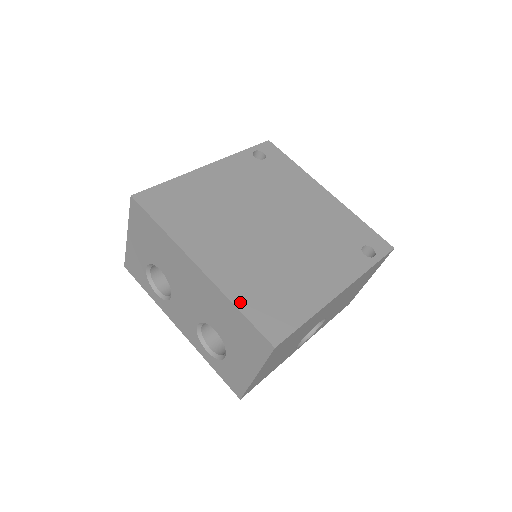
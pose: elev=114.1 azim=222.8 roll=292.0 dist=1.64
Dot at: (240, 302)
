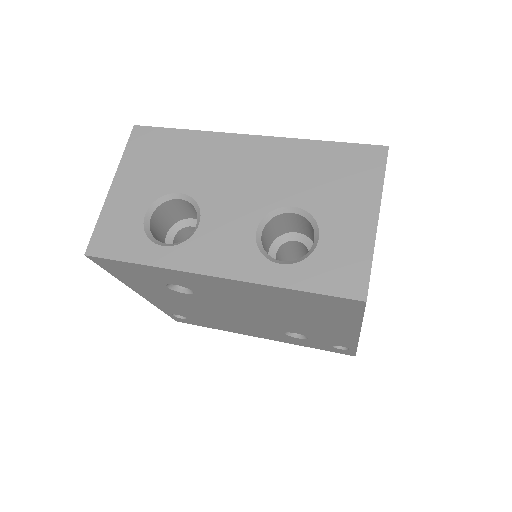
Dot at: occluded
